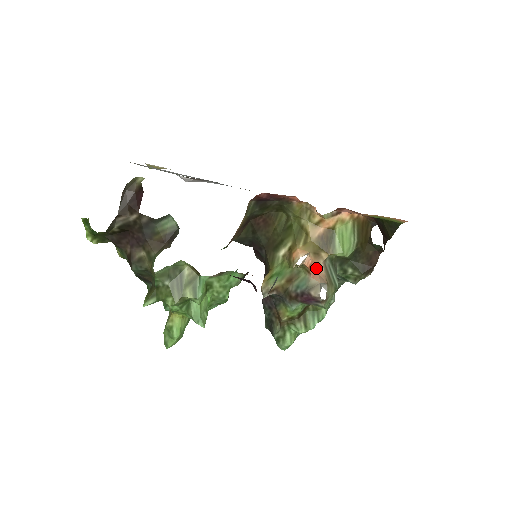
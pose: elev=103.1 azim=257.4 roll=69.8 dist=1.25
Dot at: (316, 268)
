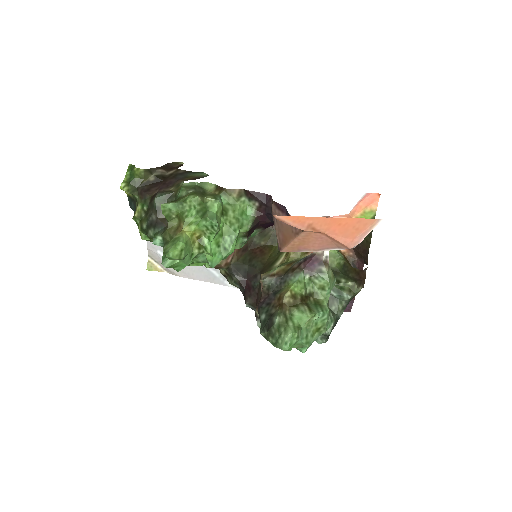
Dot at: occluded
